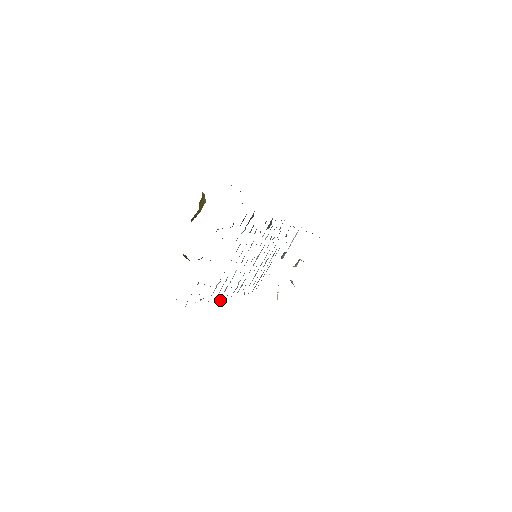
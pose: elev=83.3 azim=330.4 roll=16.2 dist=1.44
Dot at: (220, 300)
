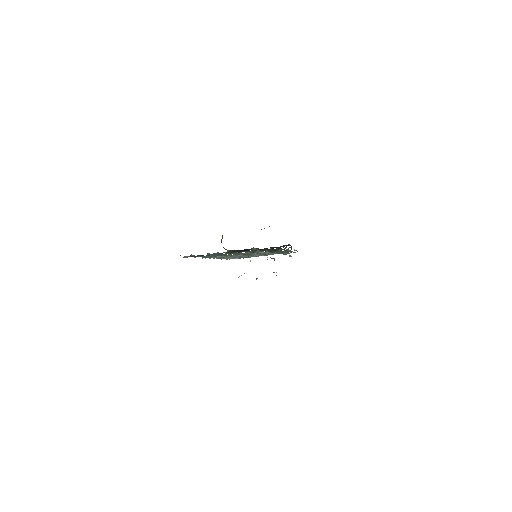
Dot at: (209, 258)
